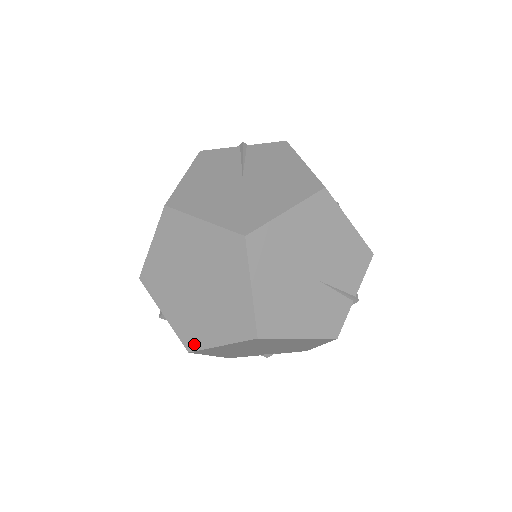
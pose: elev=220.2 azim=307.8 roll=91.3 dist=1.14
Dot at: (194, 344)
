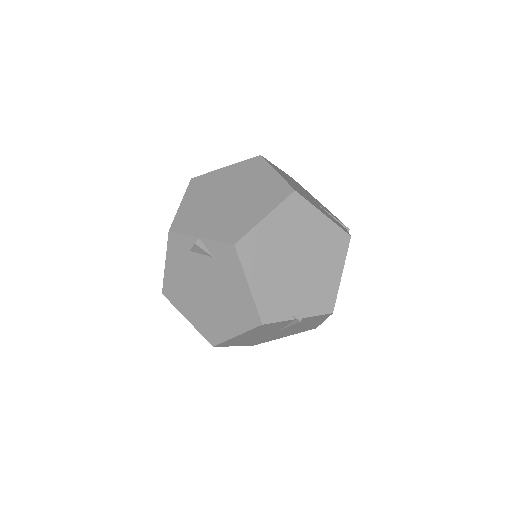
Dot at: (238, 234)
